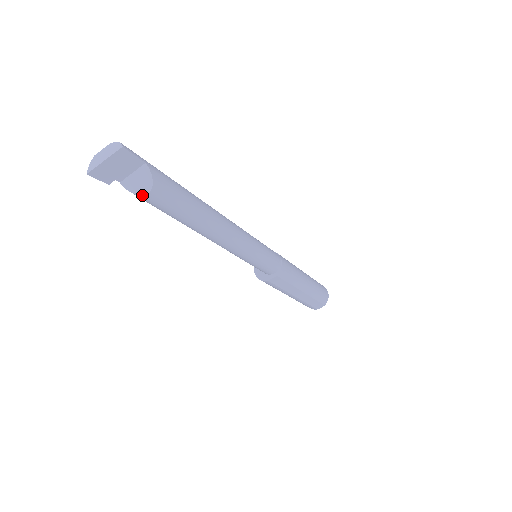
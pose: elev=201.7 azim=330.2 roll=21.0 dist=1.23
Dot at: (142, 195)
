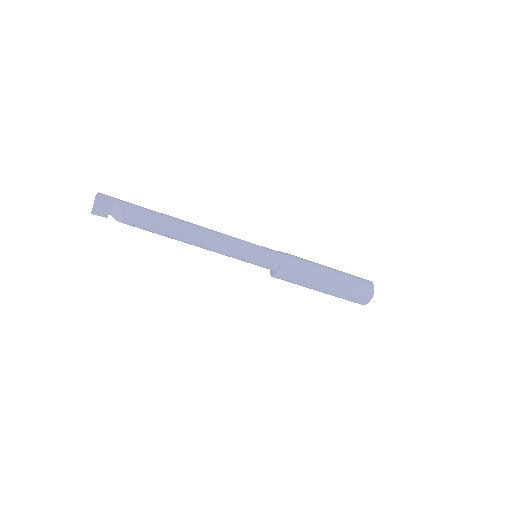
Dot at: (120, 221)
